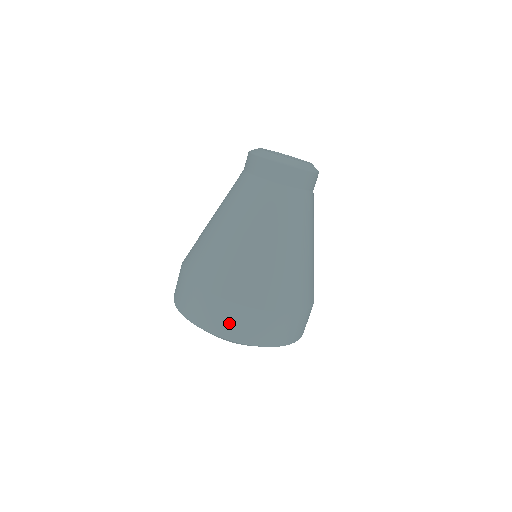
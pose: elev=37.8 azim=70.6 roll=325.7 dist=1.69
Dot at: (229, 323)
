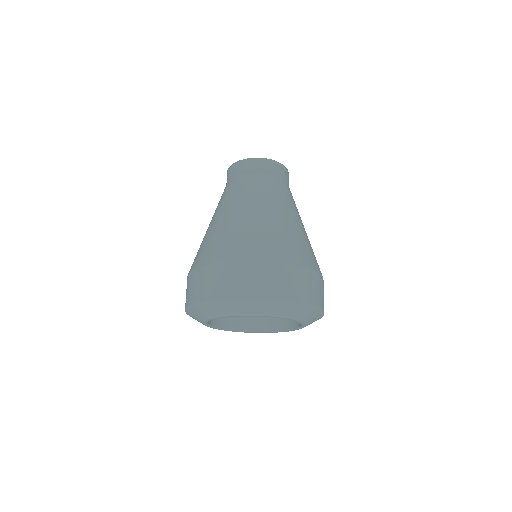
Dot at: (228, 282)
